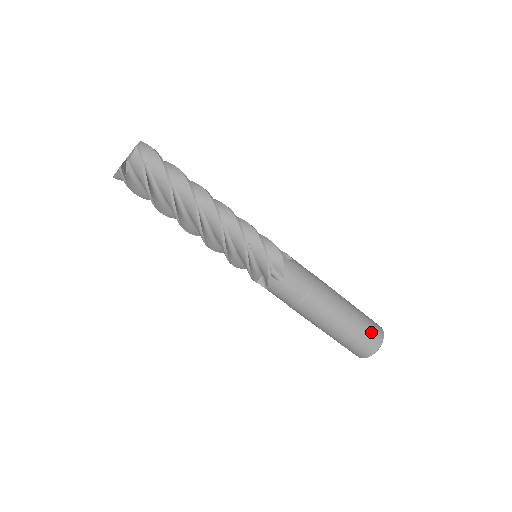
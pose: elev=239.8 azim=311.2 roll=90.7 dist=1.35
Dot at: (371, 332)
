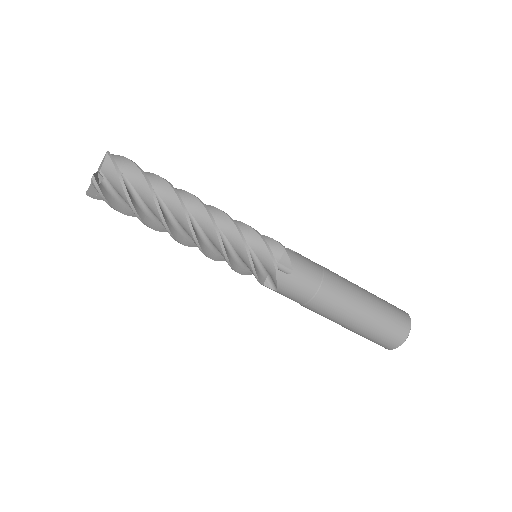
Dot at: (396, 315)
